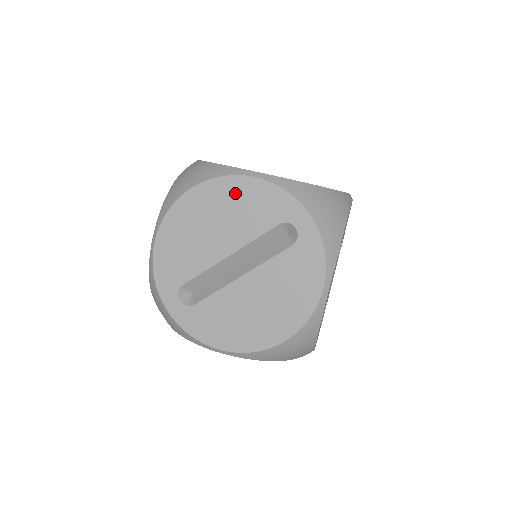
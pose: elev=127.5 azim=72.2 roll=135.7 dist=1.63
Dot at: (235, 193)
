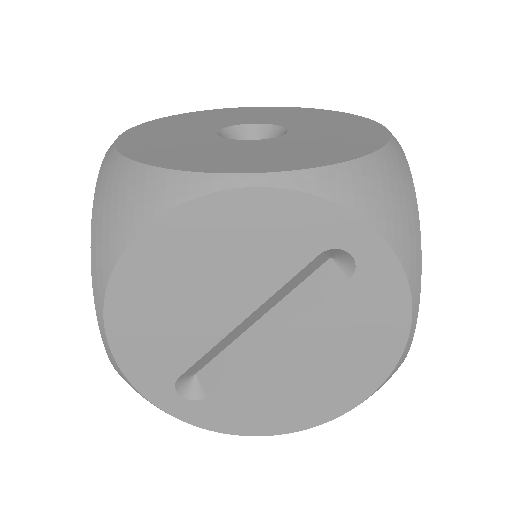
Dot at: (224, 224)
